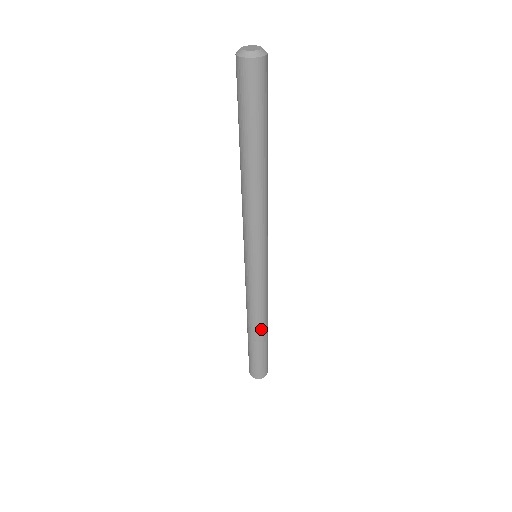
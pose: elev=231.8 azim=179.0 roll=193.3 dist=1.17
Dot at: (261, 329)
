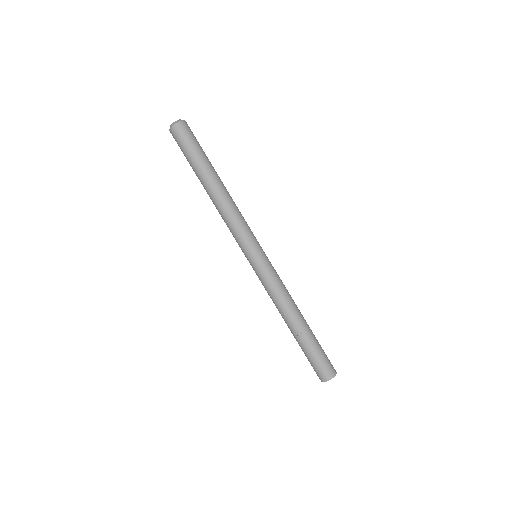
Dot at: (291, 323)
